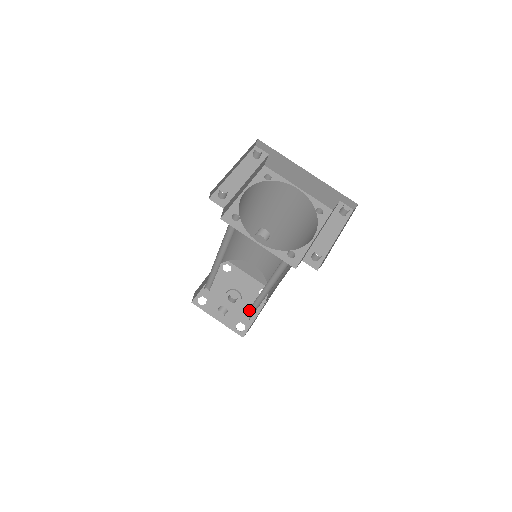
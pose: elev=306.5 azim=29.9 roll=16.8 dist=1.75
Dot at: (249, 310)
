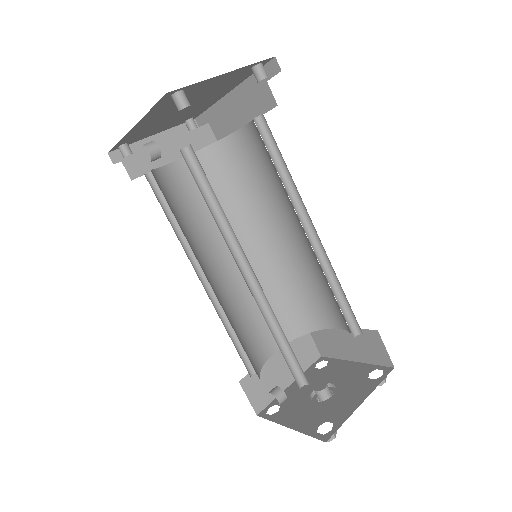
Dot at: (293, 362)
